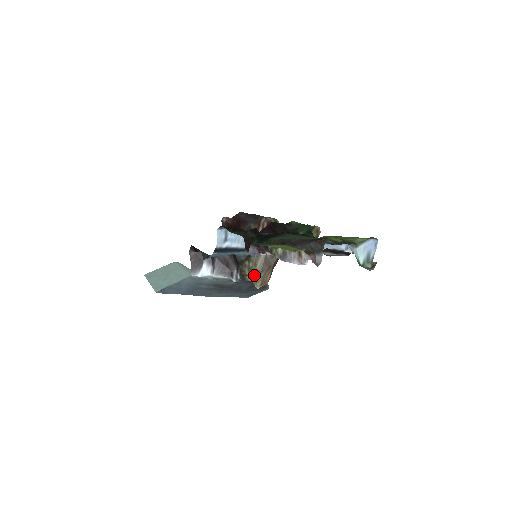
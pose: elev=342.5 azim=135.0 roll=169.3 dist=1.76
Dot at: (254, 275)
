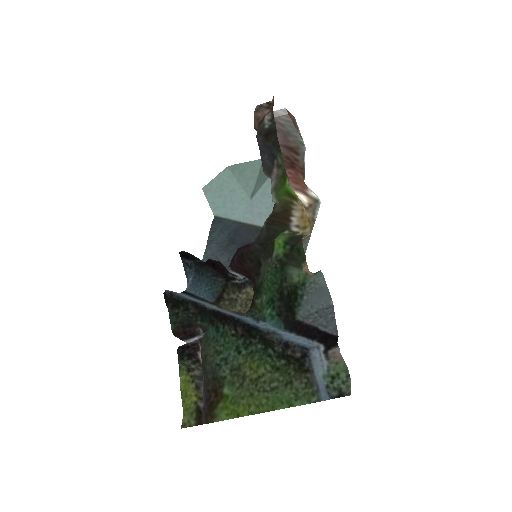
Dot at: (237, 308)
